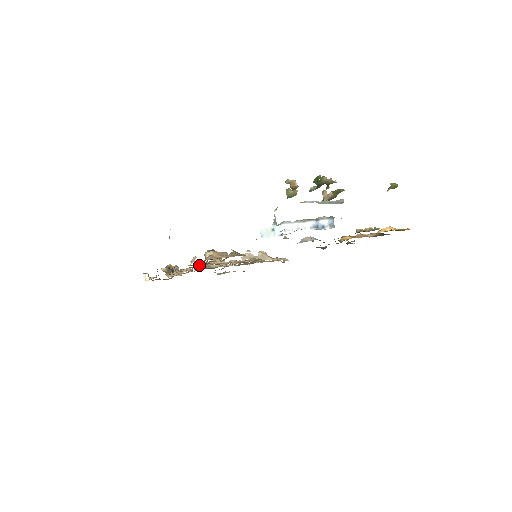
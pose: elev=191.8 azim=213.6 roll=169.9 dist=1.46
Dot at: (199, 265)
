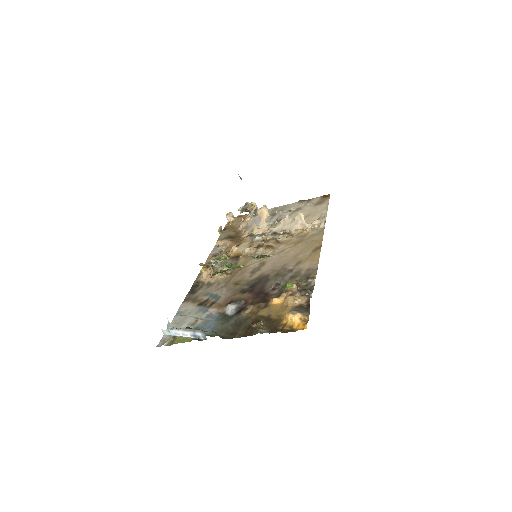
Dot at: occluded
